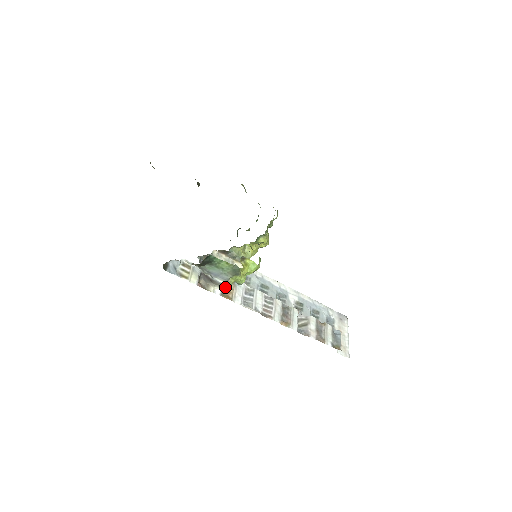
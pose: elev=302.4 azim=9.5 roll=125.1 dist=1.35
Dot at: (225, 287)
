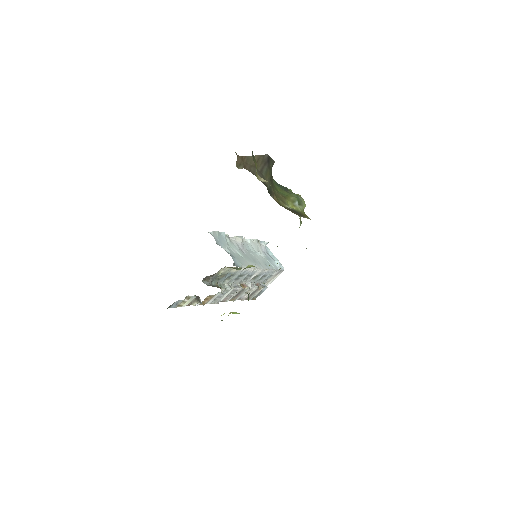
Dot at: (207, 297)
